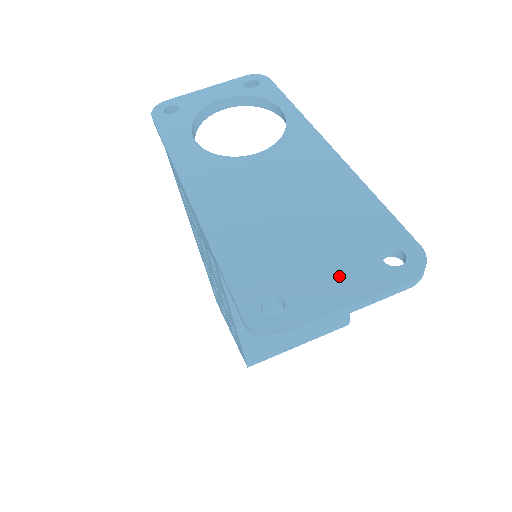
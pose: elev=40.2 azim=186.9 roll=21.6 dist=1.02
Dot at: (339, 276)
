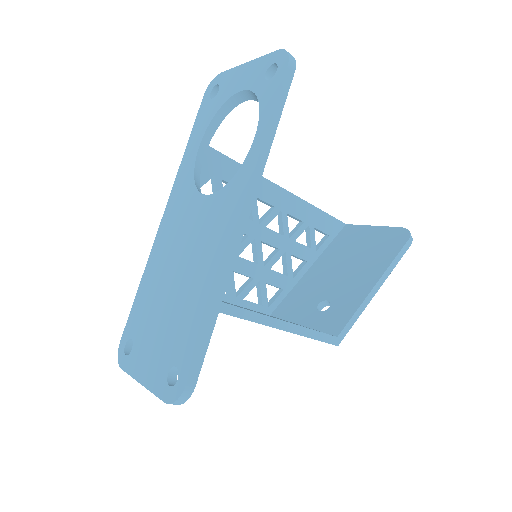
Dot at: (151, 359)
